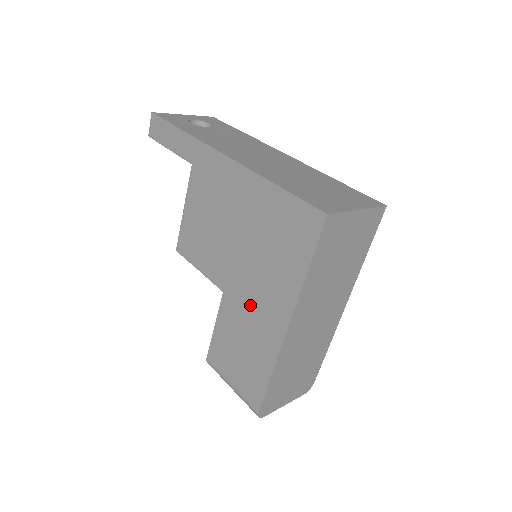
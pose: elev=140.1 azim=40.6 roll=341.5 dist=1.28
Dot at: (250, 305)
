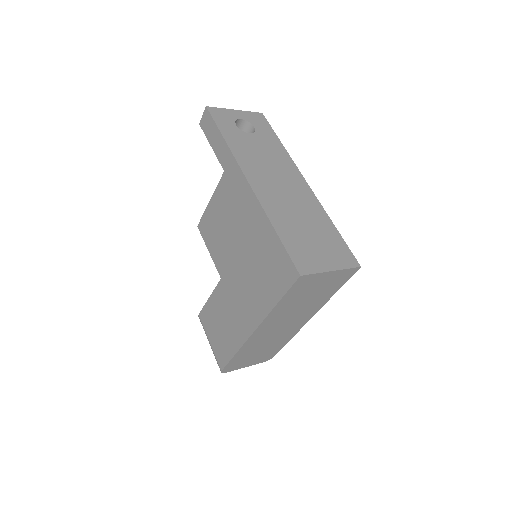
Dot at: (236, 300)
